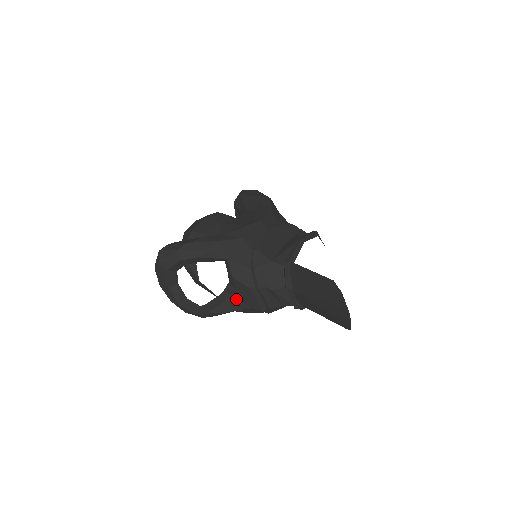
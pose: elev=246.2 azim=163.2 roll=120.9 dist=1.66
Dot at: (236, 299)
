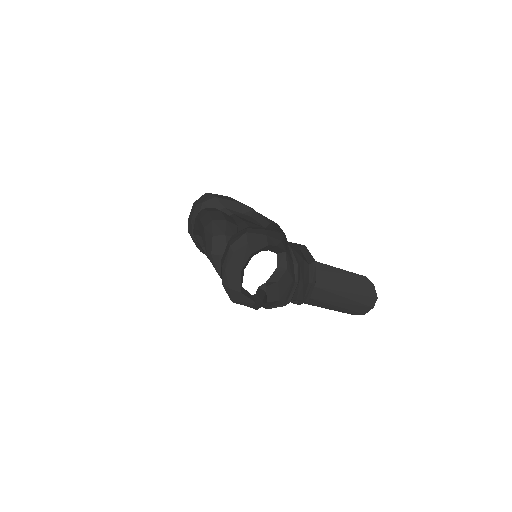
Dot at: (268, 291)
